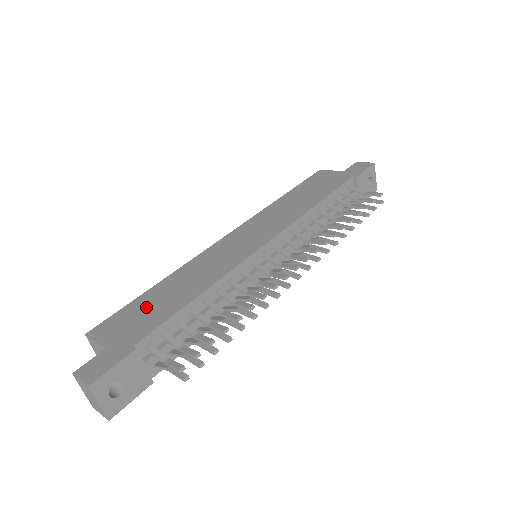
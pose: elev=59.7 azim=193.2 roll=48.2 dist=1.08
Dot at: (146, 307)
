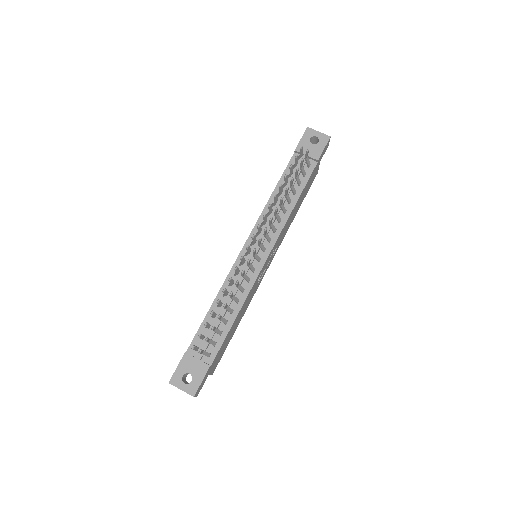
Dot at: occluded
